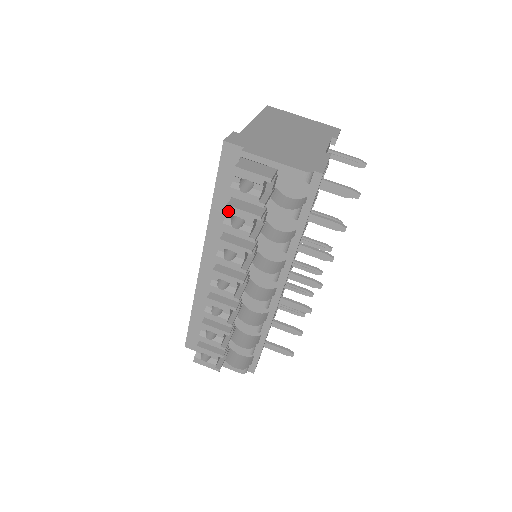
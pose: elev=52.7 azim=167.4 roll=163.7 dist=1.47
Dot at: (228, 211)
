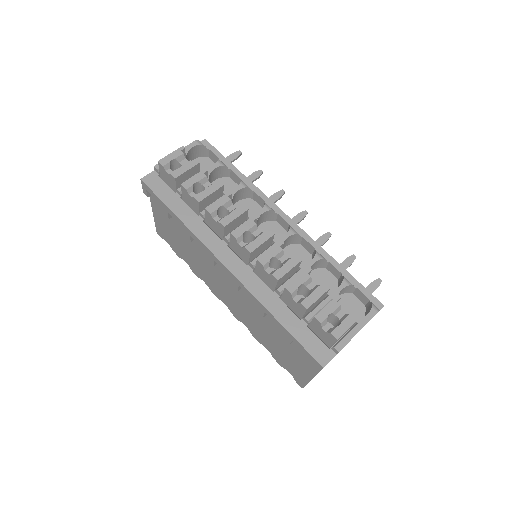
Dot at: (187, 186)
